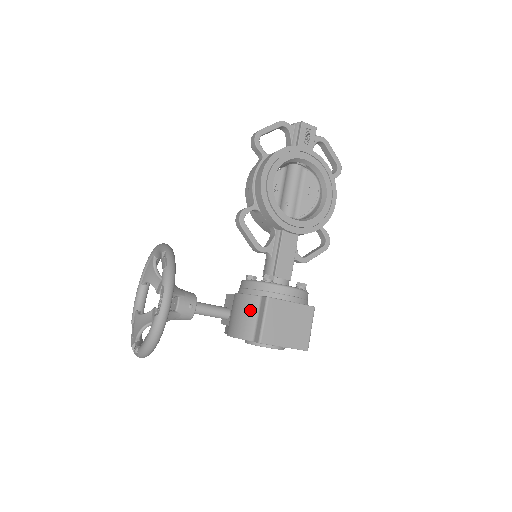
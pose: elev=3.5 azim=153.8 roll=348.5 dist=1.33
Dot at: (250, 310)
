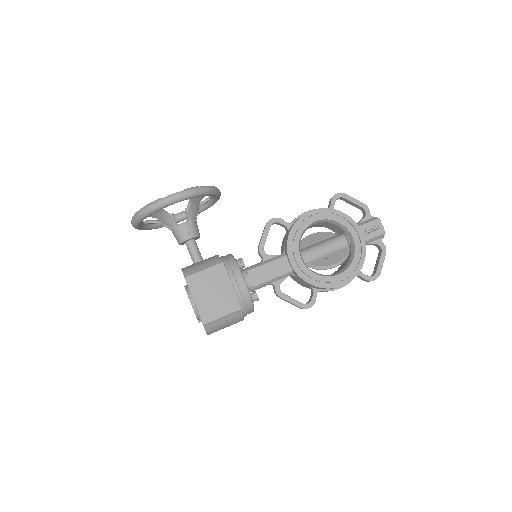
Dot at: (207, 262)
